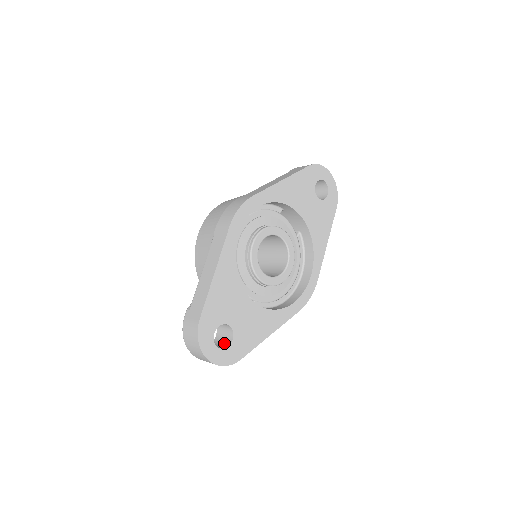
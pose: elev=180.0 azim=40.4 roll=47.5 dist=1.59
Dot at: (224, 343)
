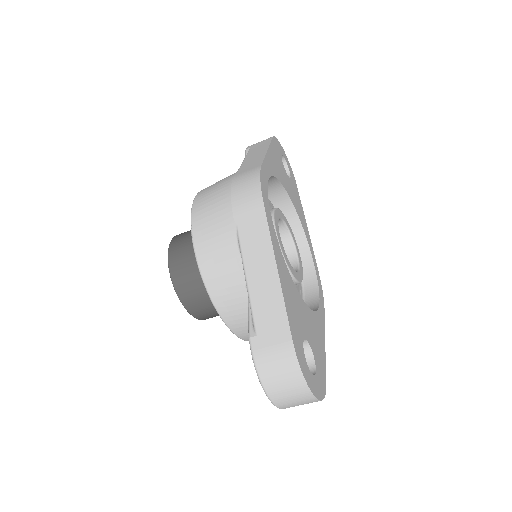
Dot at: occluded
